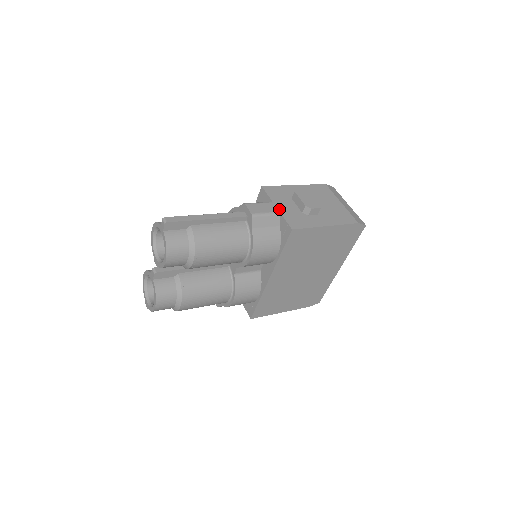
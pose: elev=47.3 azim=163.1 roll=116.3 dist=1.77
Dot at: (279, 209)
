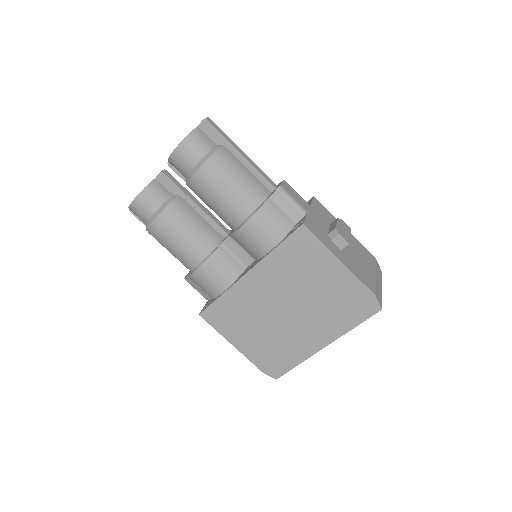
Dot at: (310, 211)
